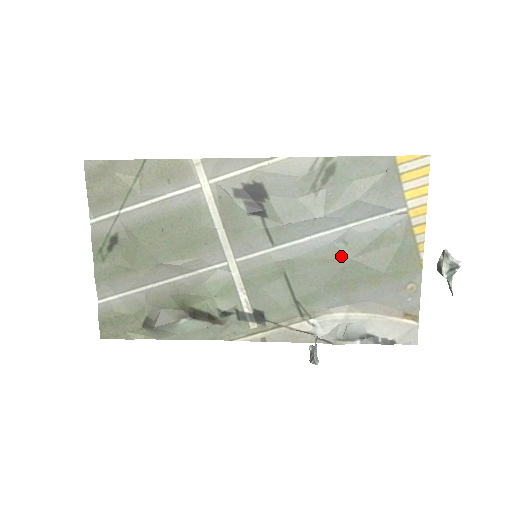
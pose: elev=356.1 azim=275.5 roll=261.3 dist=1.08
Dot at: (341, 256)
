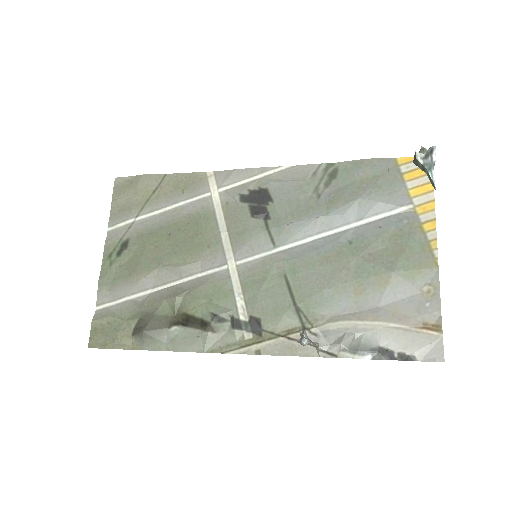
Dot at: (345, 255)
